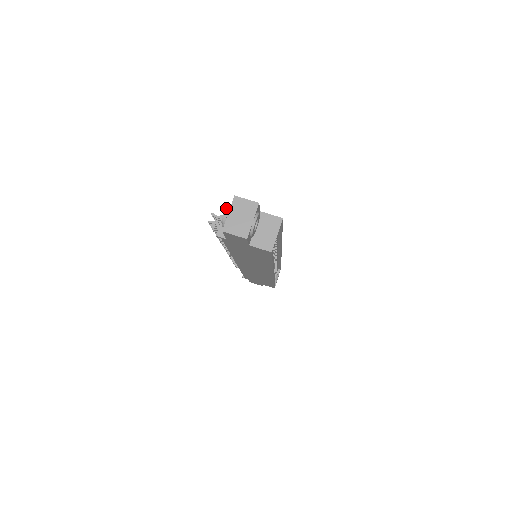
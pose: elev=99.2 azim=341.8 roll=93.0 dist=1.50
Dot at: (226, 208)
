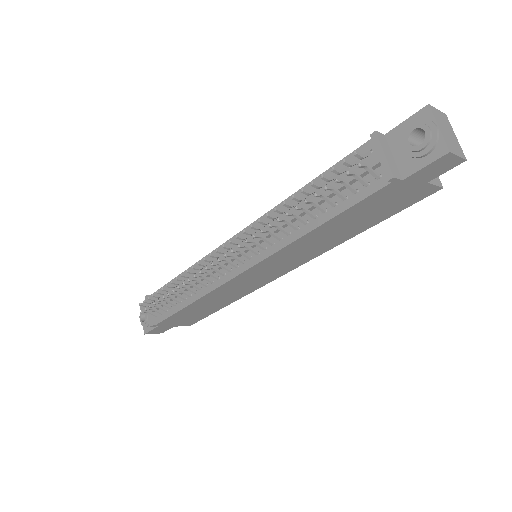
Dot at: (424, 123)
